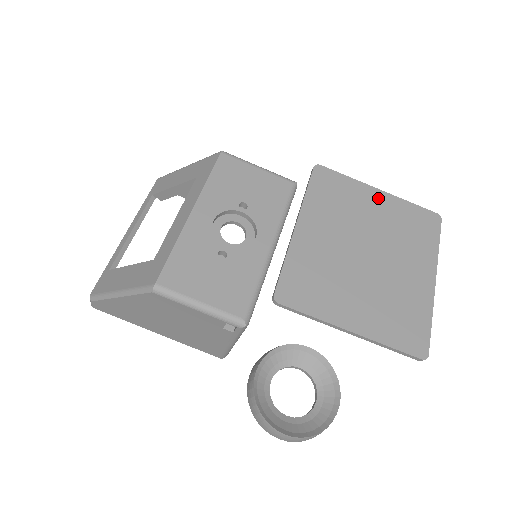
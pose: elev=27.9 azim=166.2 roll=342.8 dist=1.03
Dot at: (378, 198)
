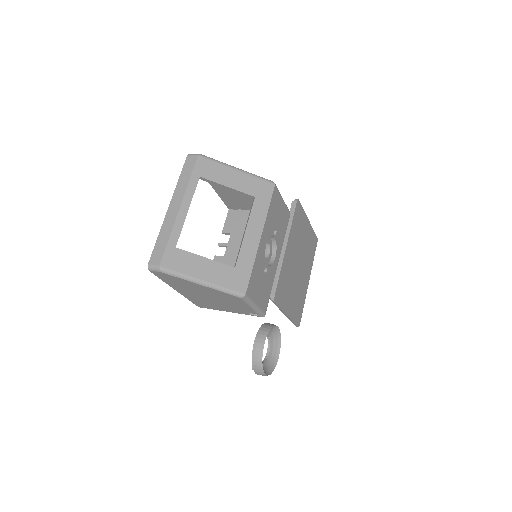
Dot at: (308, 227)
